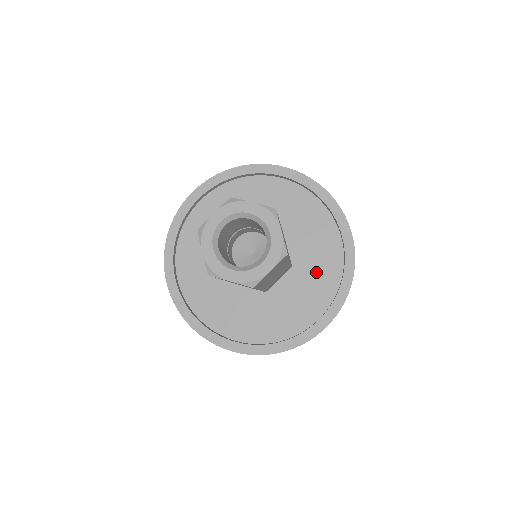
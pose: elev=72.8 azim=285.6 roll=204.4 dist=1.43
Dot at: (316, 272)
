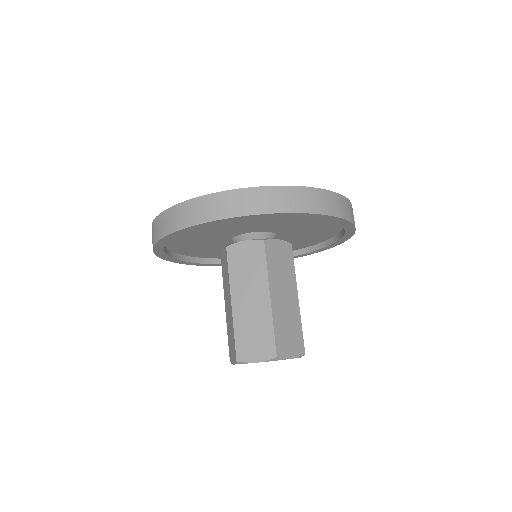
Dot at: (315, 227)
